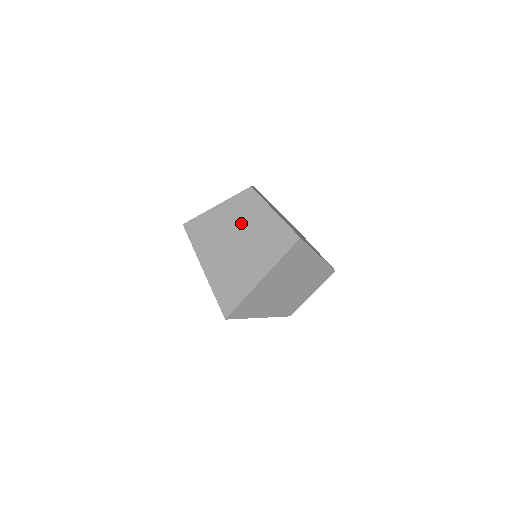
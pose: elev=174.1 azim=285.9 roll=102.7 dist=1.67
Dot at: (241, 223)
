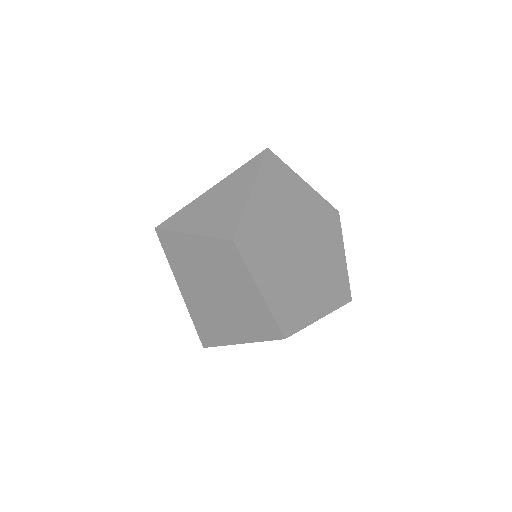
Dot at: (220, 275)
